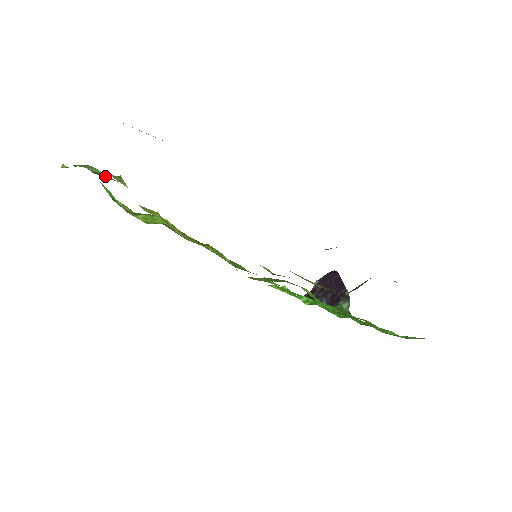
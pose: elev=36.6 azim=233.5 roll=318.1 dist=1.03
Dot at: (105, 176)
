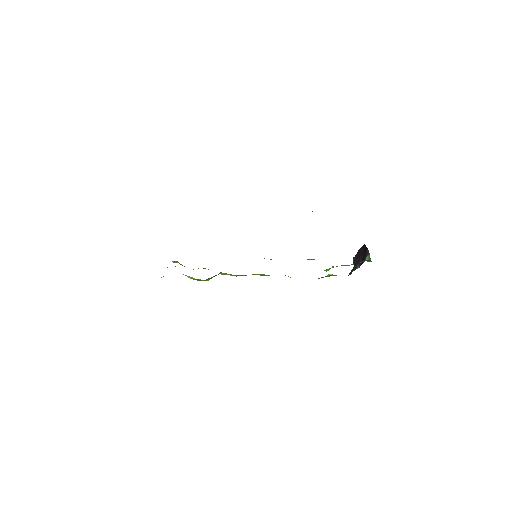
Dot at: occluded
